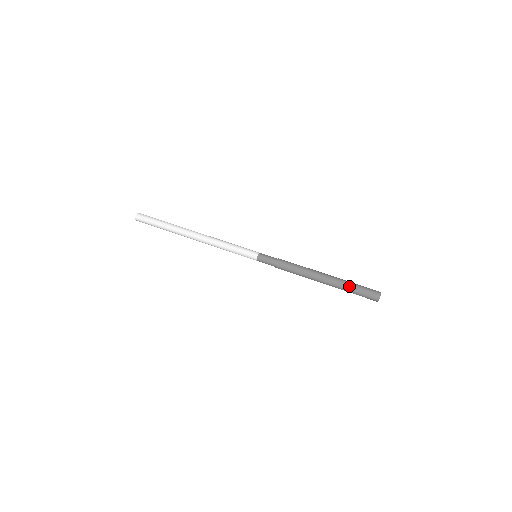
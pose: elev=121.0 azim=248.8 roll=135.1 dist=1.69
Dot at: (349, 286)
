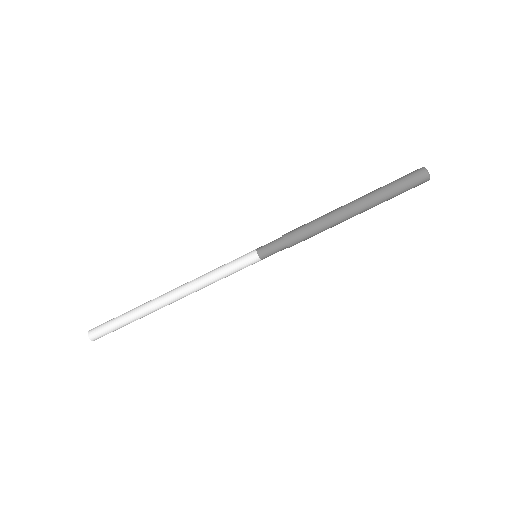
Dot at: occluded
